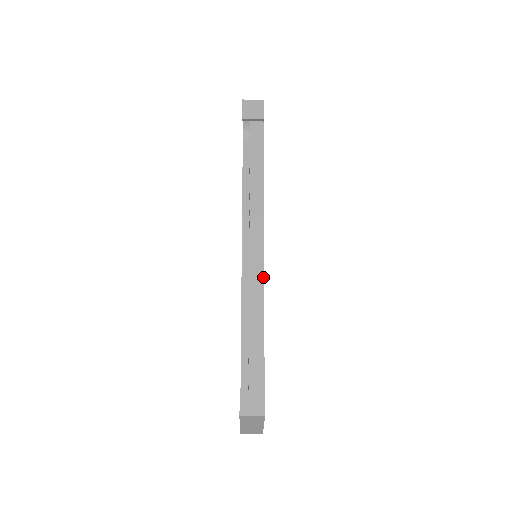
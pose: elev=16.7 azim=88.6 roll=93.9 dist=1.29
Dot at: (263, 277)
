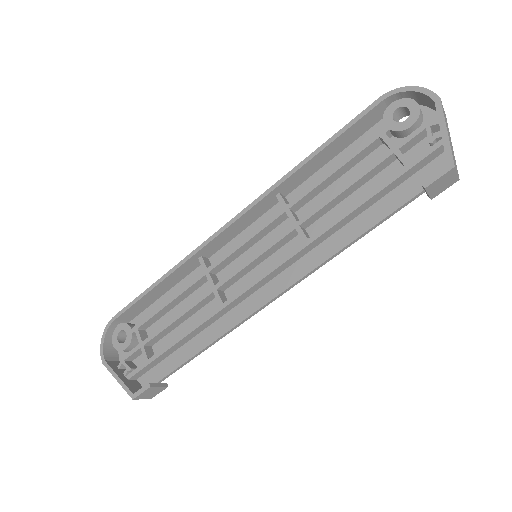
Dot at: occluded
